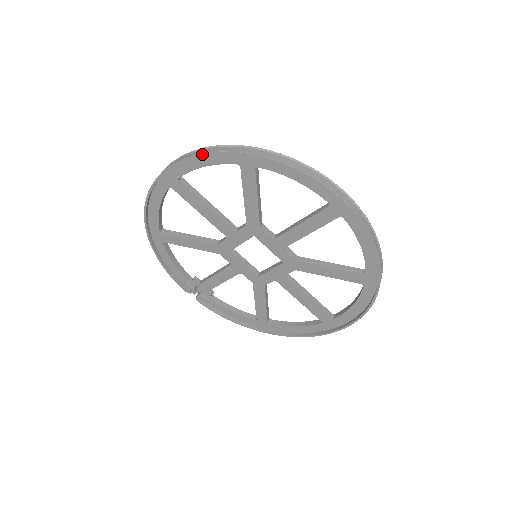
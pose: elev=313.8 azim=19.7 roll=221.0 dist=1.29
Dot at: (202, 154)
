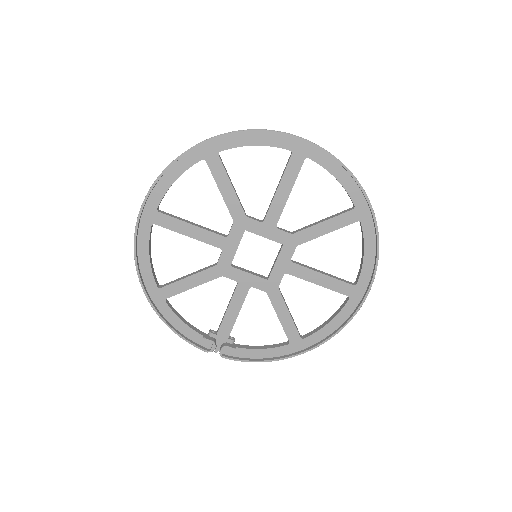
Dot at: (169, 165)
